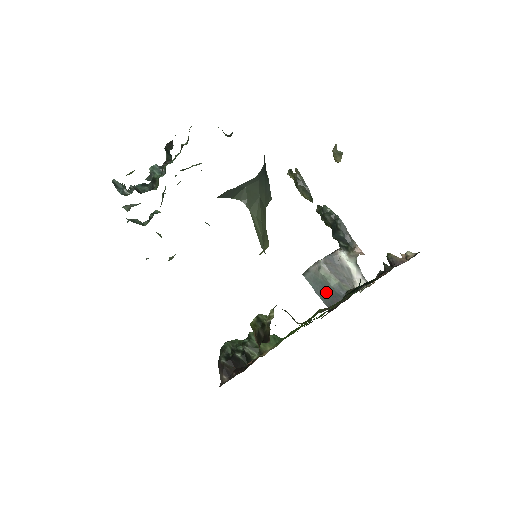
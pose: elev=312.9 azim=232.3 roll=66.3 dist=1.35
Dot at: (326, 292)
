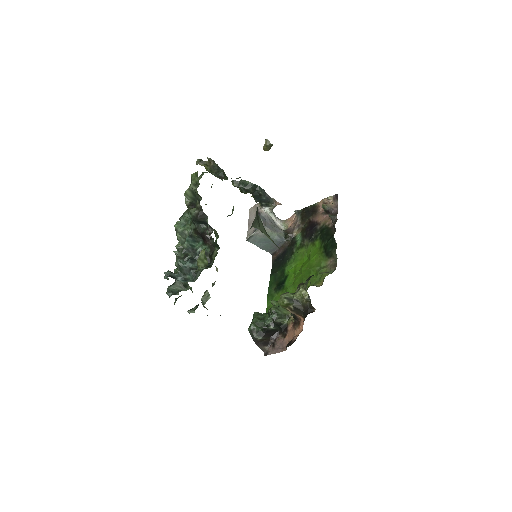
Dot at: (269, 244)
